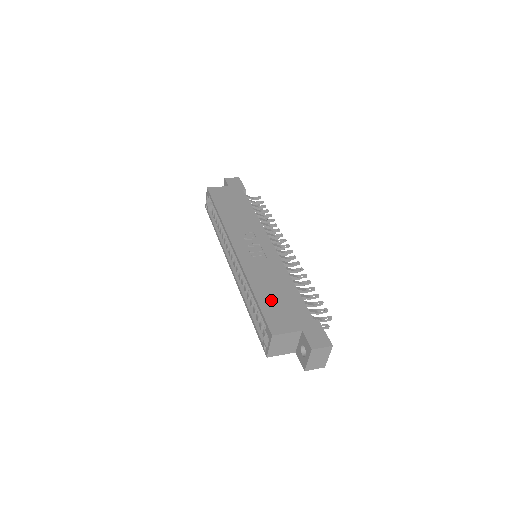
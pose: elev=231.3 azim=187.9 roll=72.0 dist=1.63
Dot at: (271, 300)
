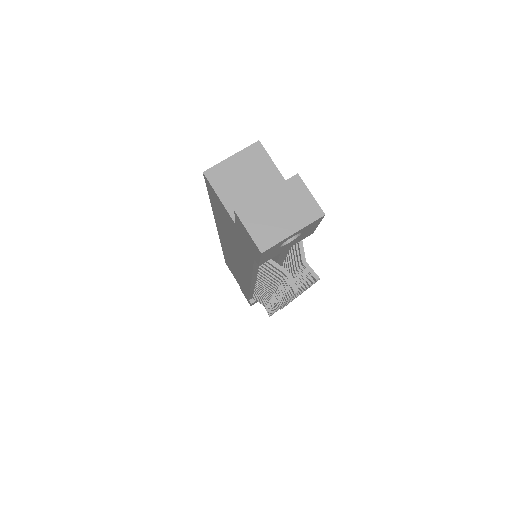
Dot at: occluded
